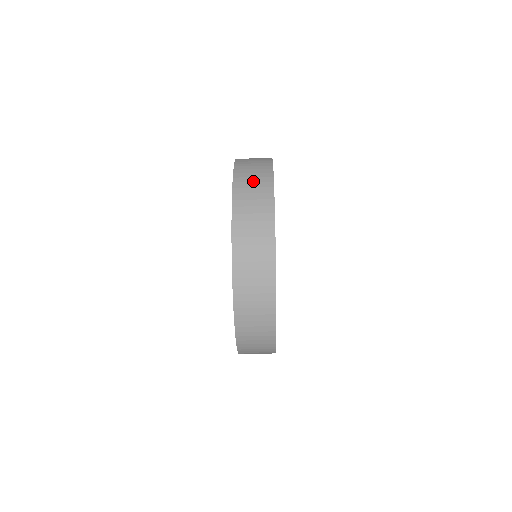
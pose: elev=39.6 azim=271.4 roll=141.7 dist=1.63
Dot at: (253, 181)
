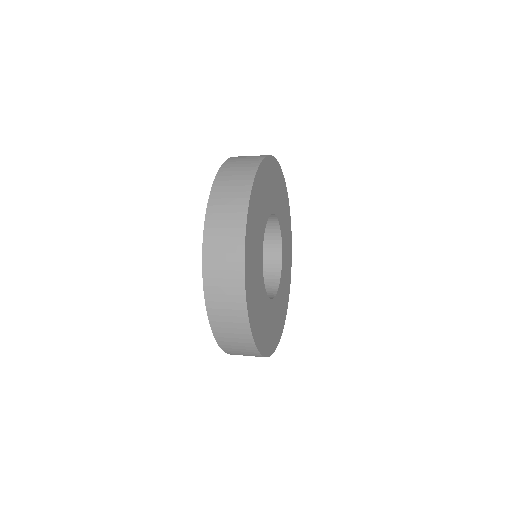
Dot at: (230, 191)
